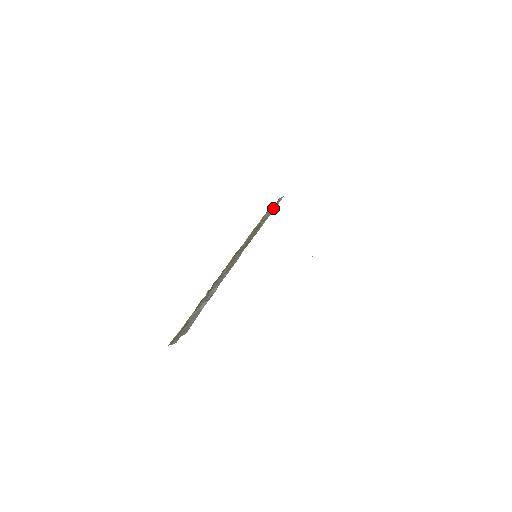
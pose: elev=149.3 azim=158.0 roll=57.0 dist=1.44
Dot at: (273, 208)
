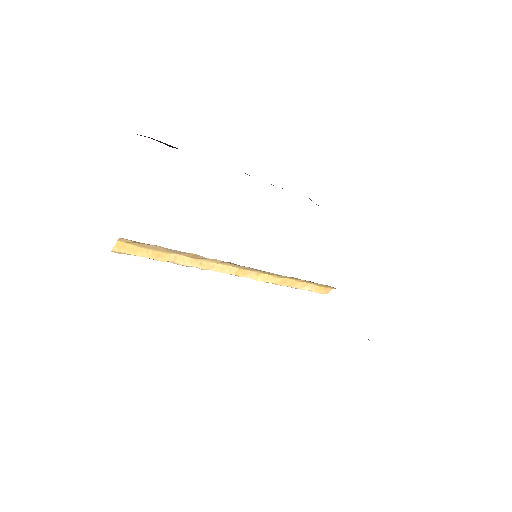
Dot at: occluded
